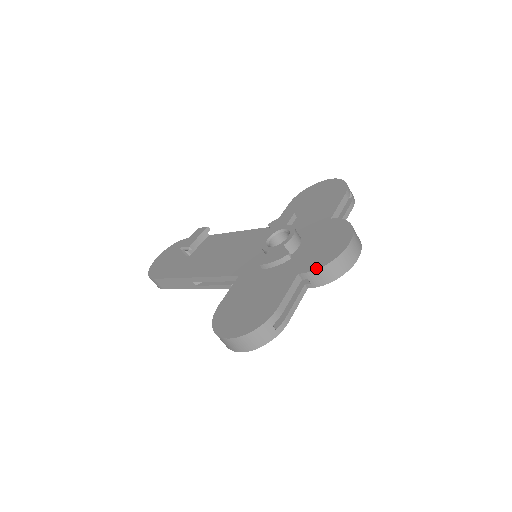
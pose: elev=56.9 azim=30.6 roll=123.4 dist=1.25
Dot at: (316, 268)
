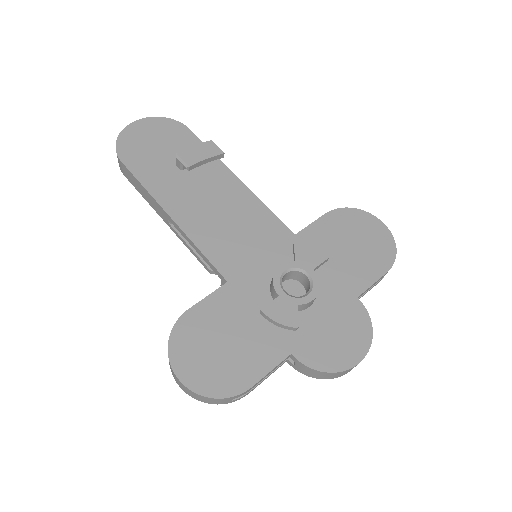
Dot at: (312, 366)
